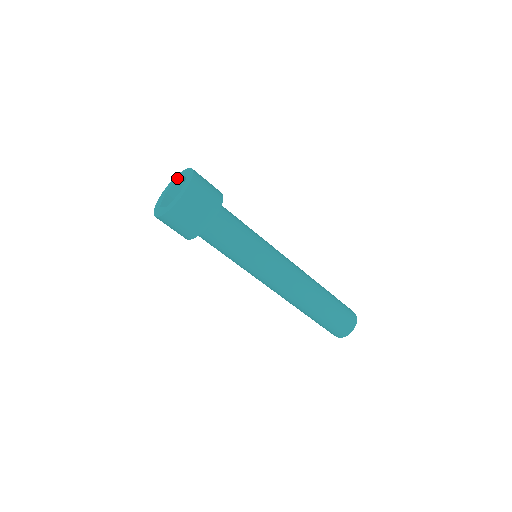
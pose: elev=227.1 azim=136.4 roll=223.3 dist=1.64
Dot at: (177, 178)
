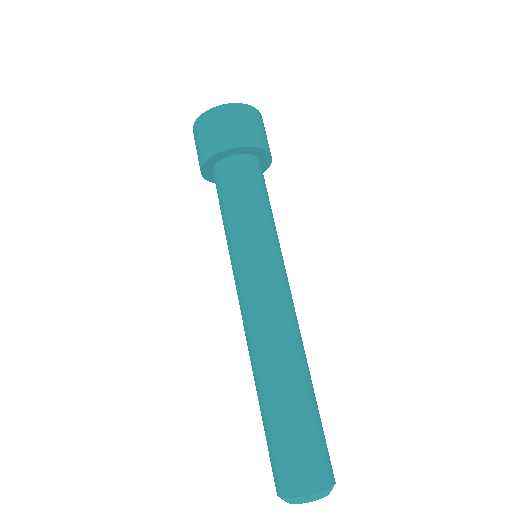
Dot at: occluded
